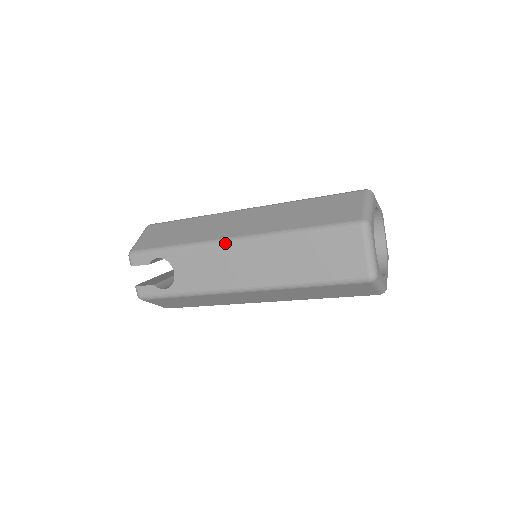
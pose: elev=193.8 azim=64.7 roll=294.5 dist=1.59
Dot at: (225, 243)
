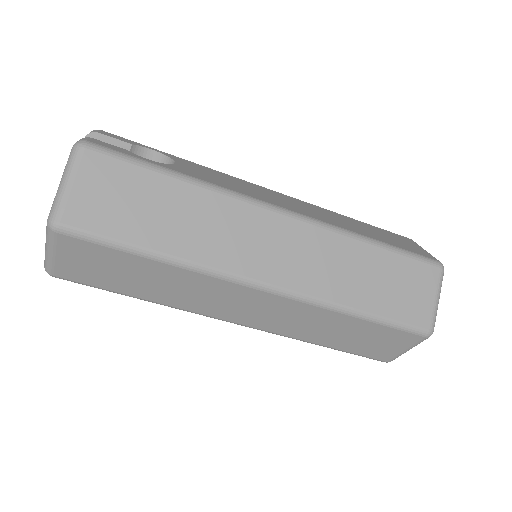
Dot at: occluded
